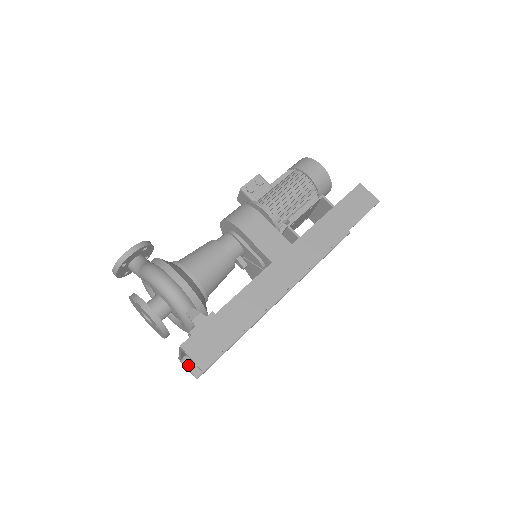
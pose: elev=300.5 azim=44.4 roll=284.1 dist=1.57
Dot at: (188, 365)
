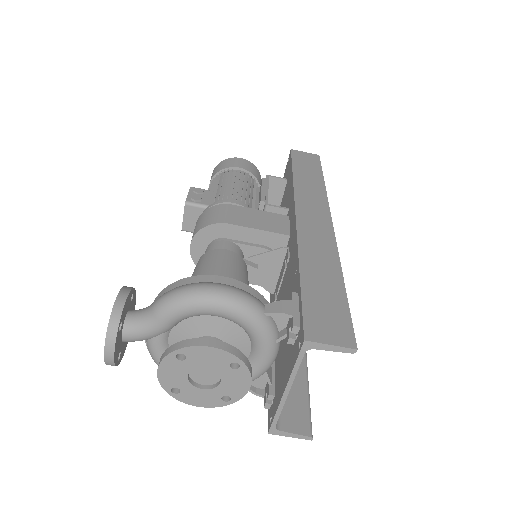
Dot at: (288, 428)
